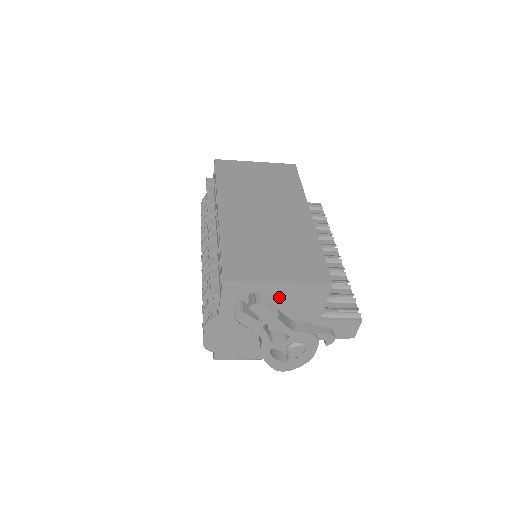
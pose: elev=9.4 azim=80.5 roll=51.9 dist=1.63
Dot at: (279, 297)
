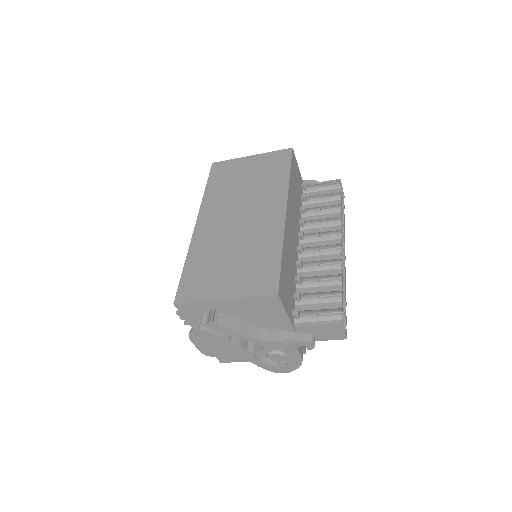
Dot at: (235, 311)
